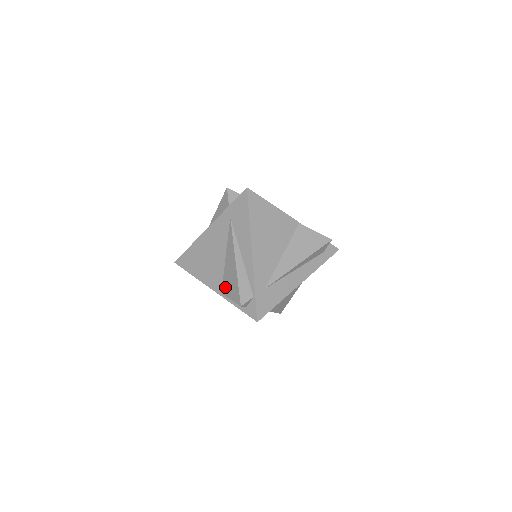
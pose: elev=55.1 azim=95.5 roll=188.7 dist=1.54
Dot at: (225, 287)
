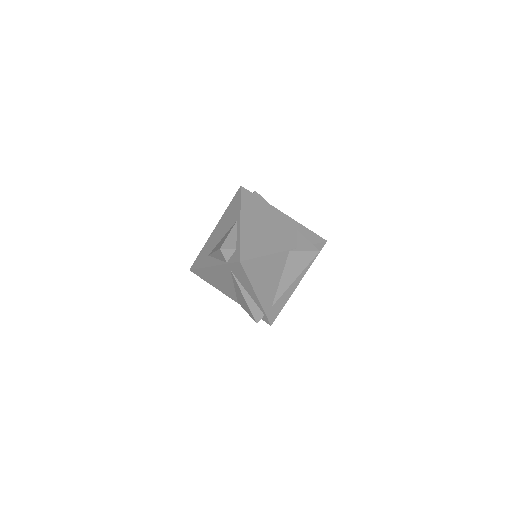
Dot at: (240, 303)
